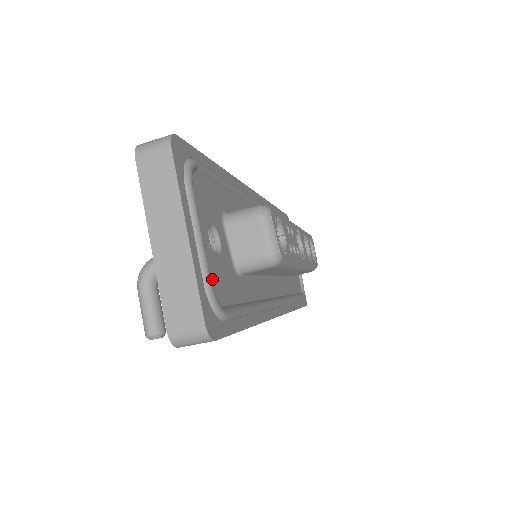
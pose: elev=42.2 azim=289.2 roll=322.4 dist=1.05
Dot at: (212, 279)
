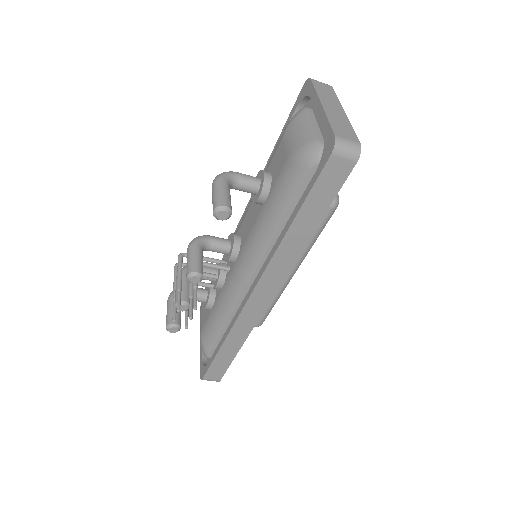
Dot at: occluded
